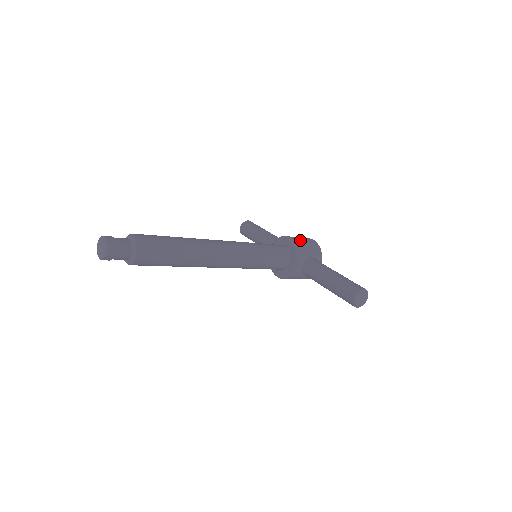
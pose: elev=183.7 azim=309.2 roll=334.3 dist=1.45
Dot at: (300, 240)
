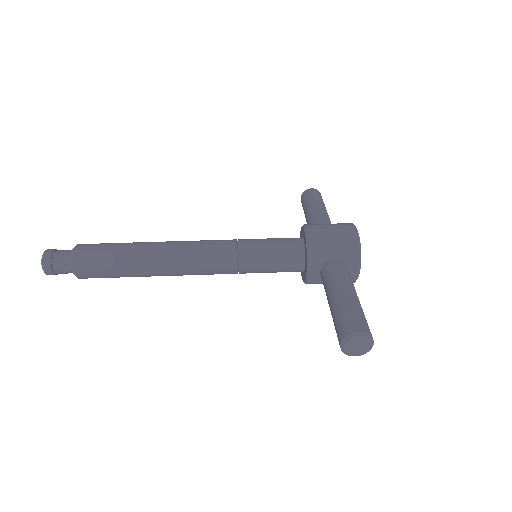
Dot at: (323, 232)
